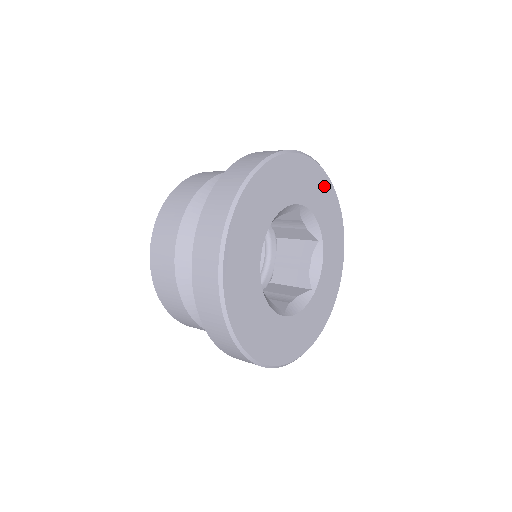
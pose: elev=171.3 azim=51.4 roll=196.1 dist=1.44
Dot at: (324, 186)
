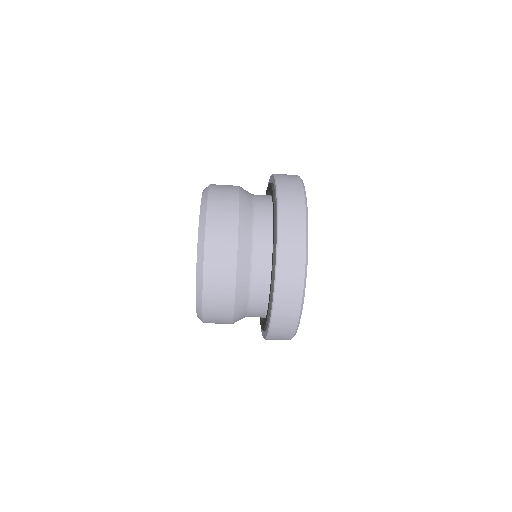
Dot at: occluded
